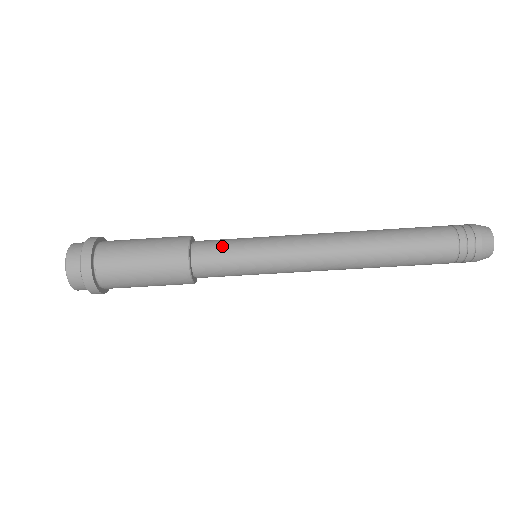
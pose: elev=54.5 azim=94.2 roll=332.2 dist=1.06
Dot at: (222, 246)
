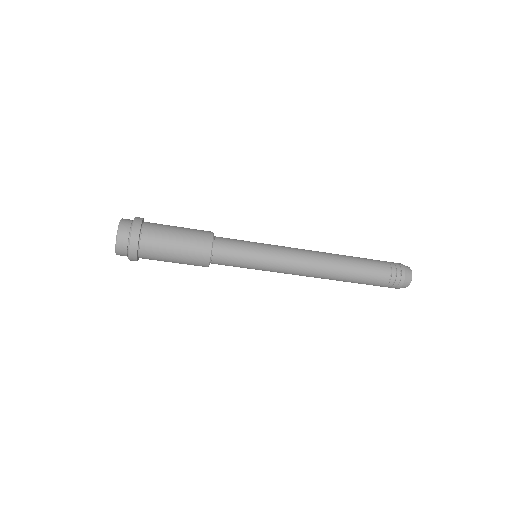
Dot at: (236, 241)
